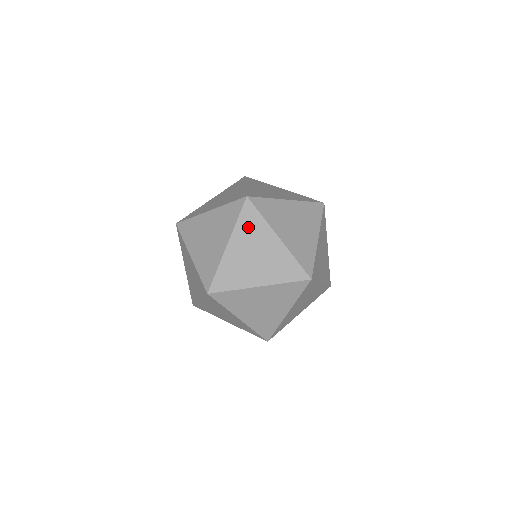
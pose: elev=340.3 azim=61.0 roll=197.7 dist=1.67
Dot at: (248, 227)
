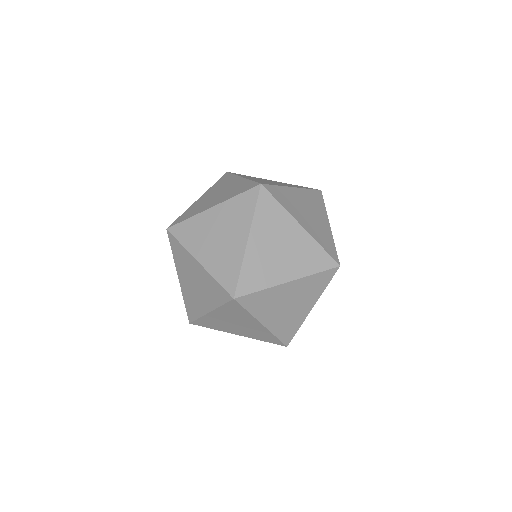
Dot at: (220, 184)
